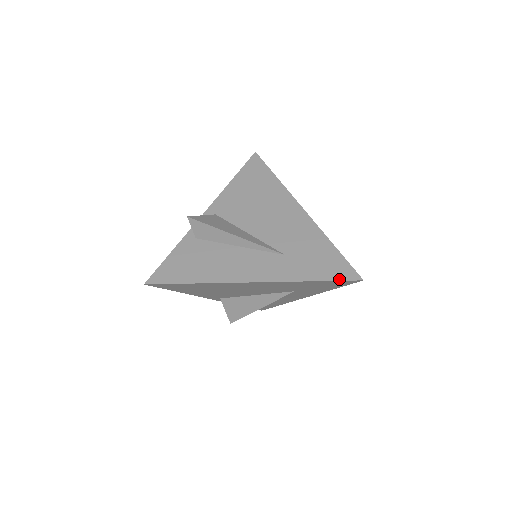
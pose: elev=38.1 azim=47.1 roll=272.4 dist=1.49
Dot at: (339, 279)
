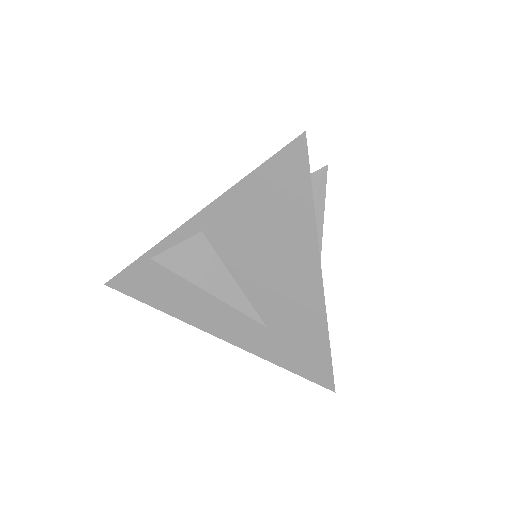
Dot at: (311, 379)
